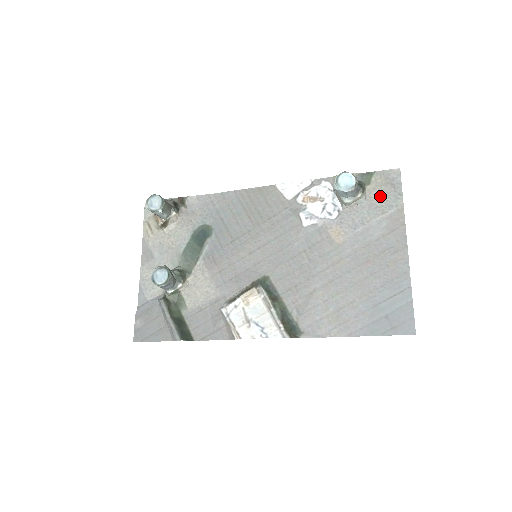
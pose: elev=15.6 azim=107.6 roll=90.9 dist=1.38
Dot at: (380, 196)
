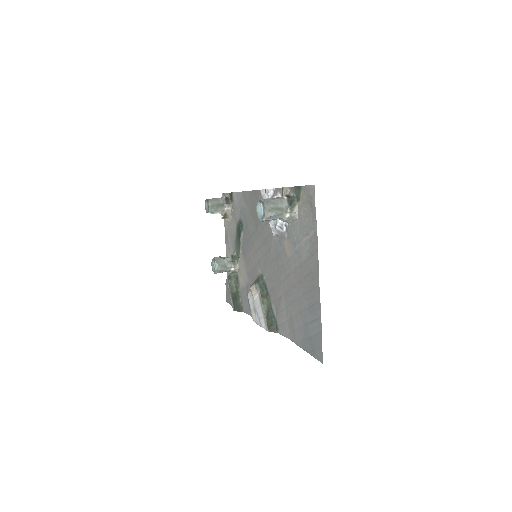
Dot at: (305, 215)
